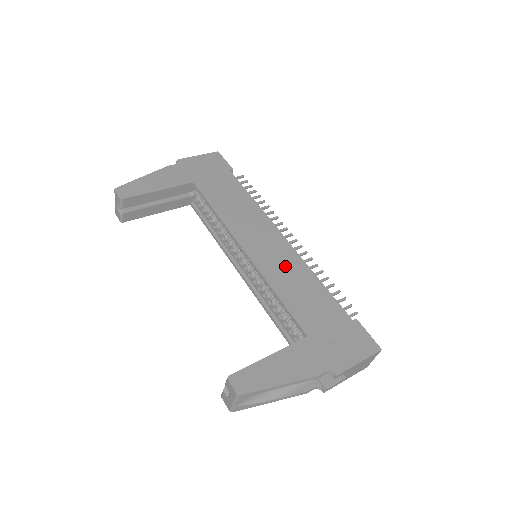
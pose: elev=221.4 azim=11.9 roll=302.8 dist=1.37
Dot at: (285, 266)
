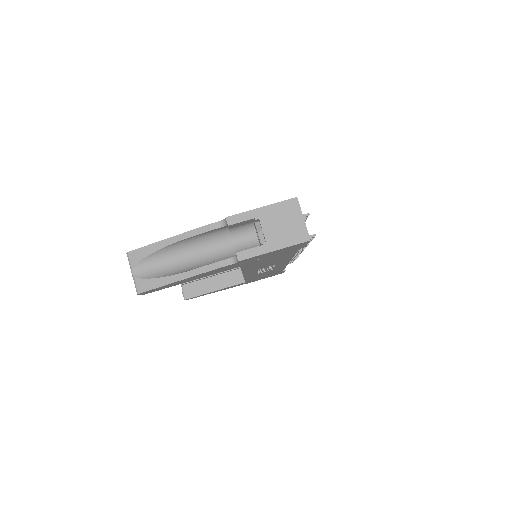
Dot at: occluded
